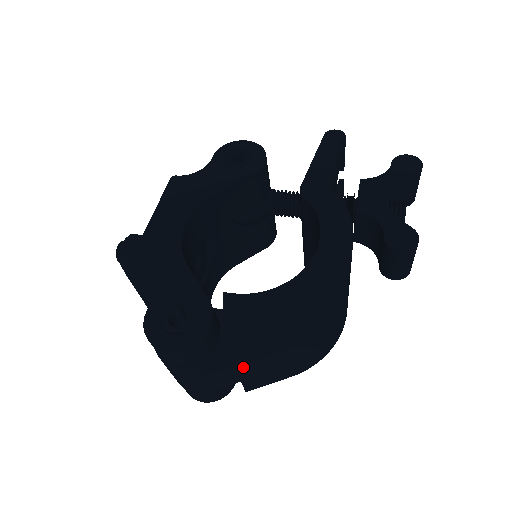
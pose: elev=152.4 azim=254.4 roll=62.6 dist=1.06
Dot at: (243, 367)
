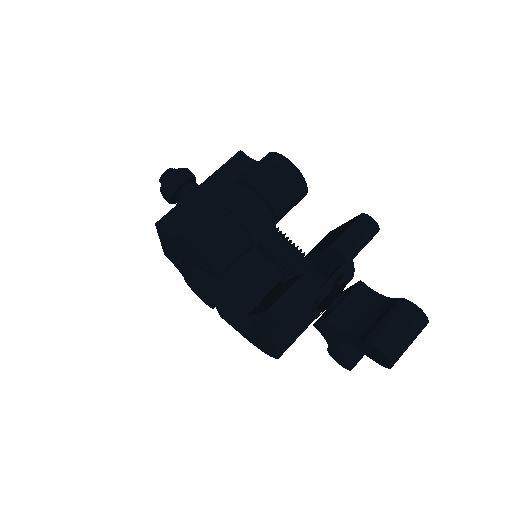
Dot at: occluded
